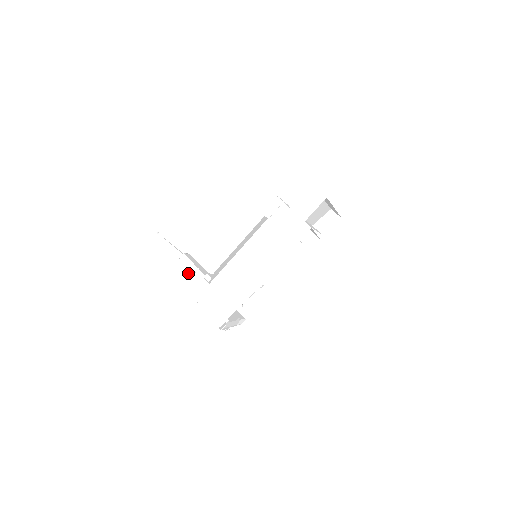
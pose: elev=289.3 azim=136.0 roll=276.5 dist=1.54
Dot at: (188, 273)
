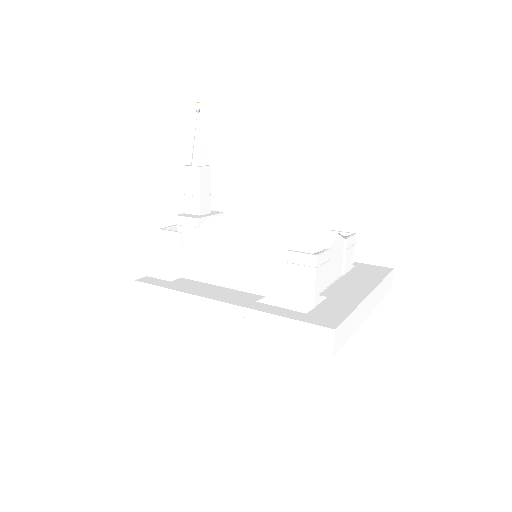
Dot at: (188, 189)
